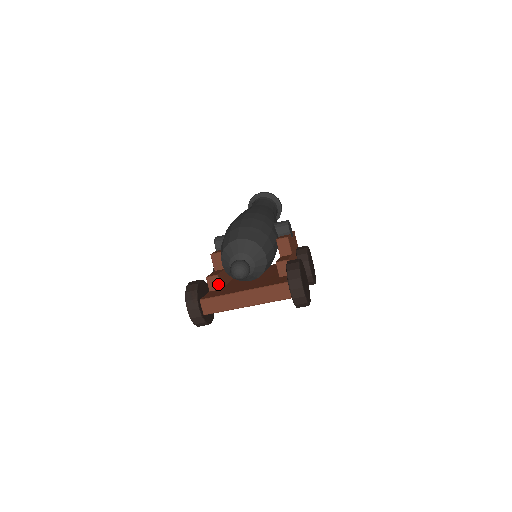
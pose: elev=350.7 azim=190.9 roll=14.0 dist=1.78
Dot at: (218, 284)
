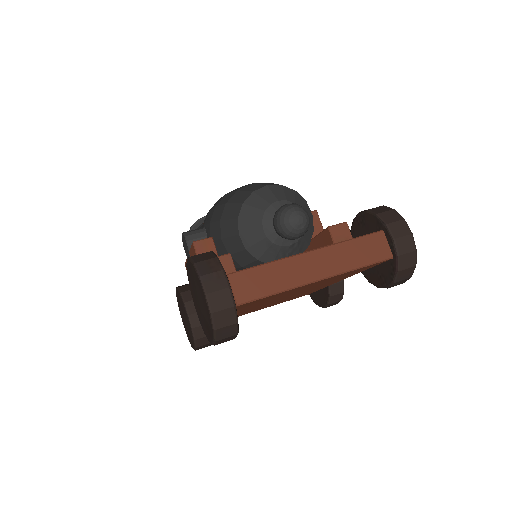
Dot at: (233, 270)
